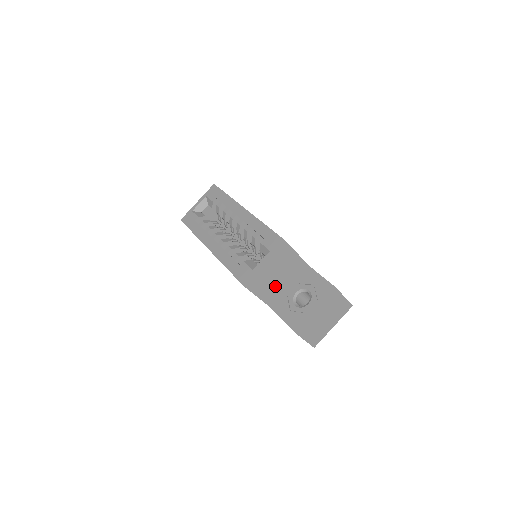
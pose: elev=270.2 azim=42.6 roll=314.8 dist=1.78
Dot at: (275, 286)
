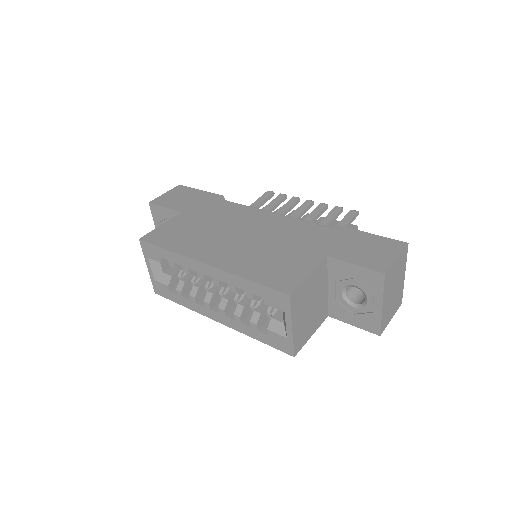
Dot at: (317, 309)
